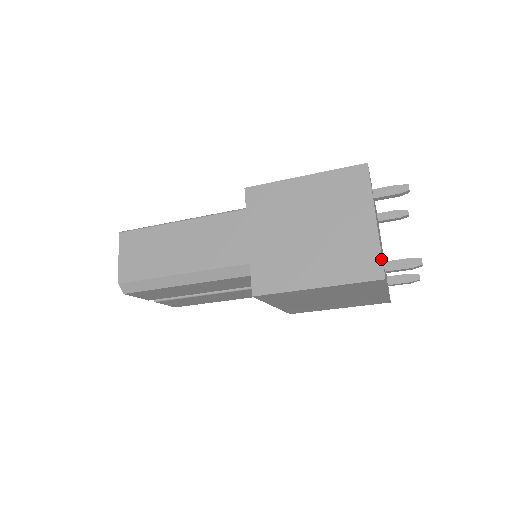
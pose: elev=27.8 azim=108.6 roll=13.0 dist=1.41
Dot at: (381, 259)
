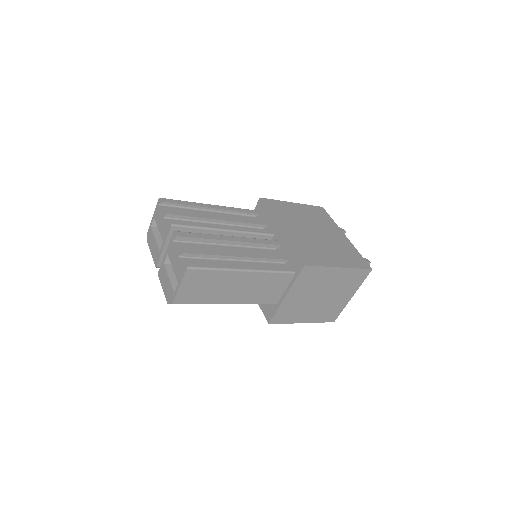
Dot at: (339, 314)
